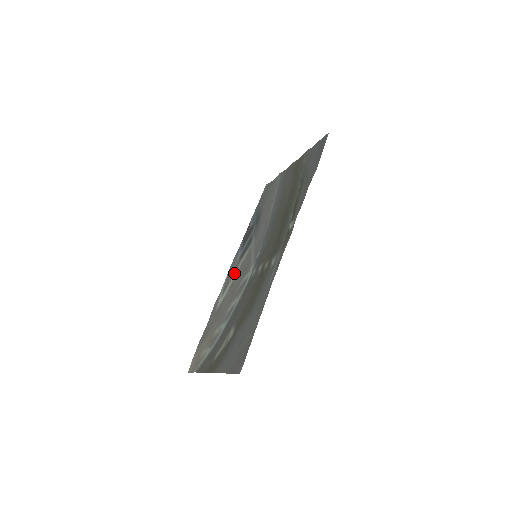
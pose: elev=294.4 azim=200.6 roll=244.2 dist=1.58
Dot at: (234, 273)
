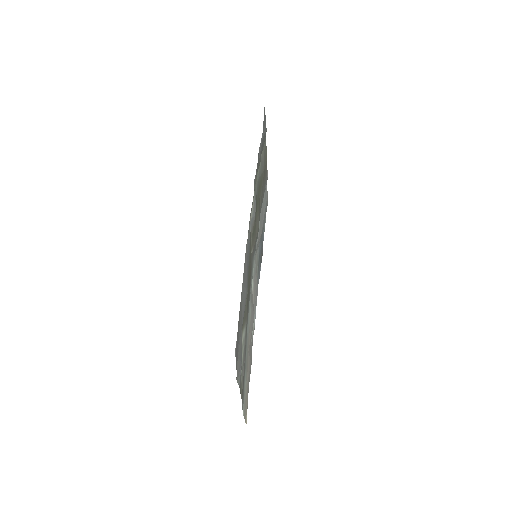
Dot at: occluded
